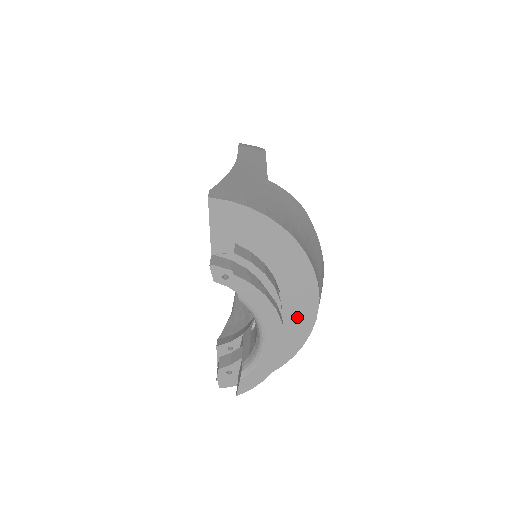
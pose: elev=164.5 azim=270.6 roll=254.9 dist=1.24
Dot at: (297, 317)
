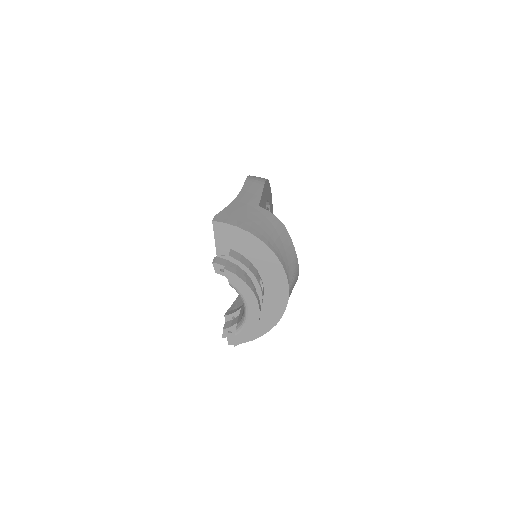
Dot at: (275, 298)
